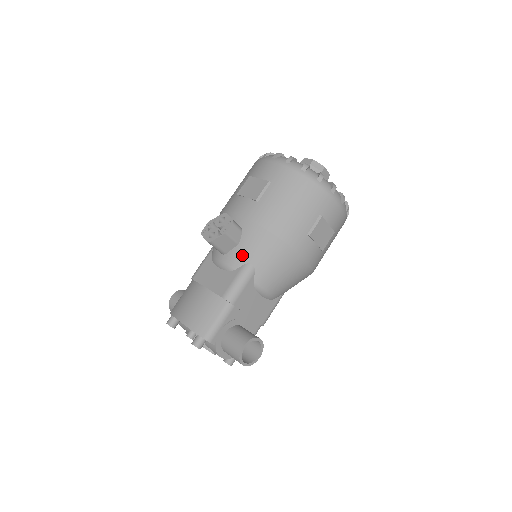
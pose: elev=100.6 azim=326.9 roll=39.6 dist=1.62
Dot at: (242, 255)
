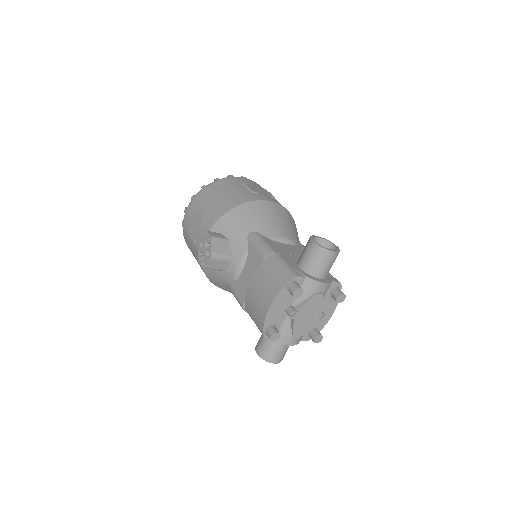
Dot at: (239, 238)
